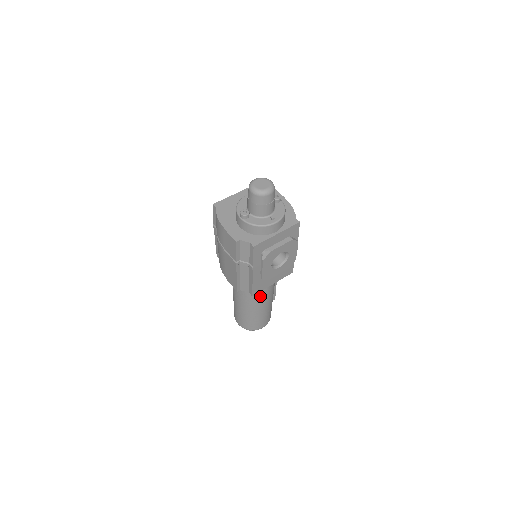
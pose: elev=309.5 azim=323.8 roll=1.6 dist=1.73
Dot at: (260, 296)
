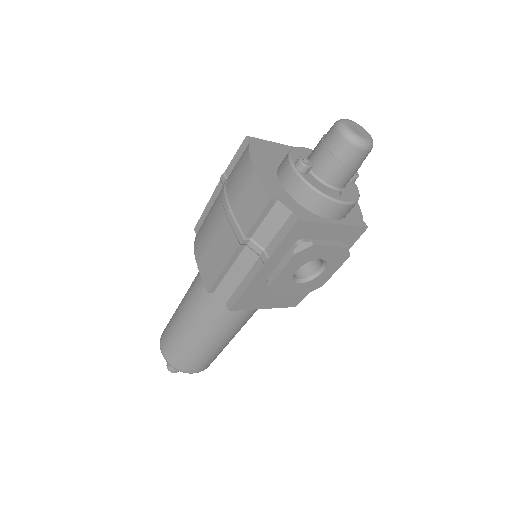
Dot at: (229, 320)
